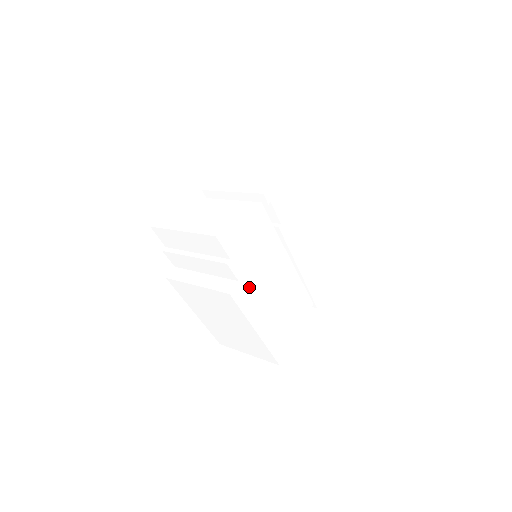
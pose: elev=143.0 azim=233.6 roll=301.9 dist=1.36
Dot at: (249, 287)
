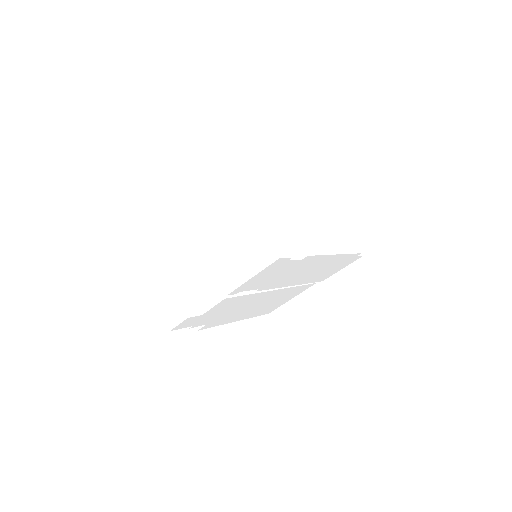
Dot at: (221, 319)
